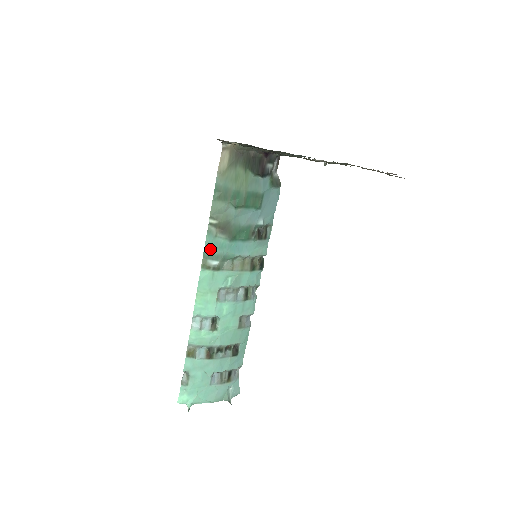
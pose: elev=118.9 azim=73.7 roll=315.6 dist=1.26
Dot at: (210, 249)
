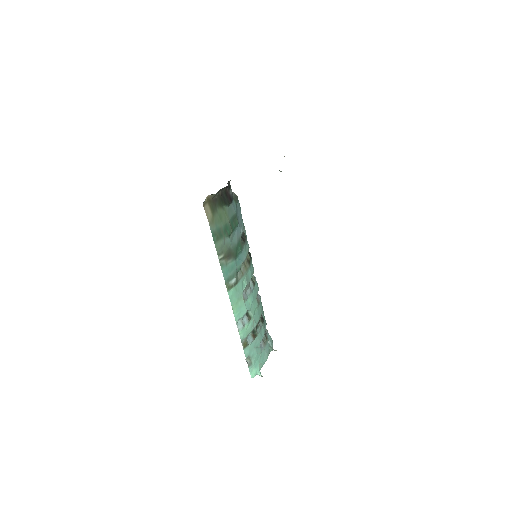
Dot at: (227, 275)
